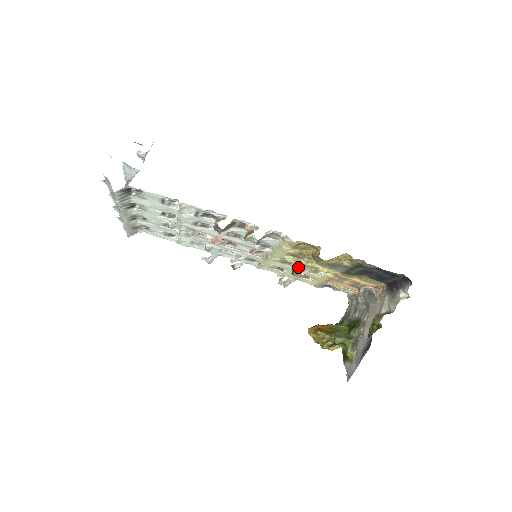
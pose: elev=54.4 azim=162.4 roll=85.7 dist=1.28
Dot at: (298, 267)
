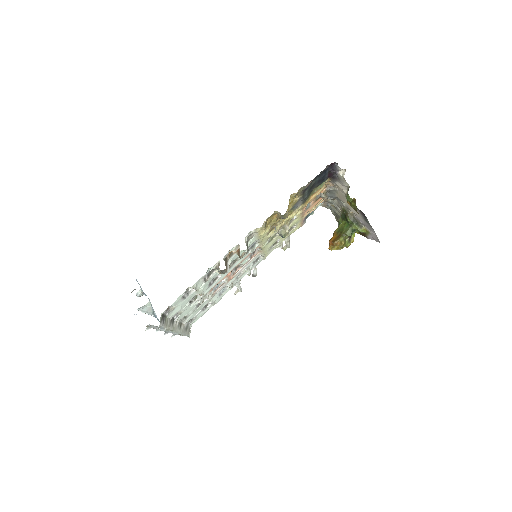
Dot at: (281, 231)
